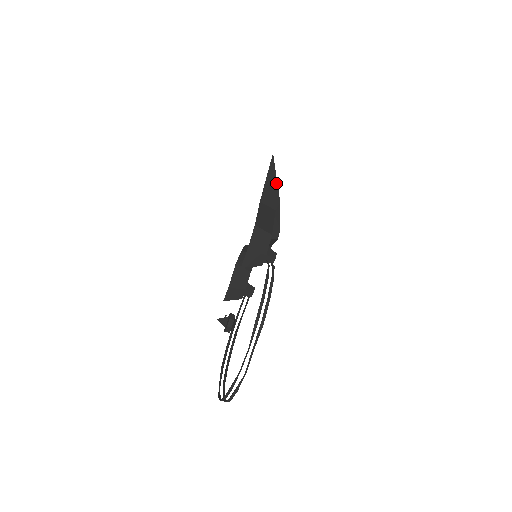
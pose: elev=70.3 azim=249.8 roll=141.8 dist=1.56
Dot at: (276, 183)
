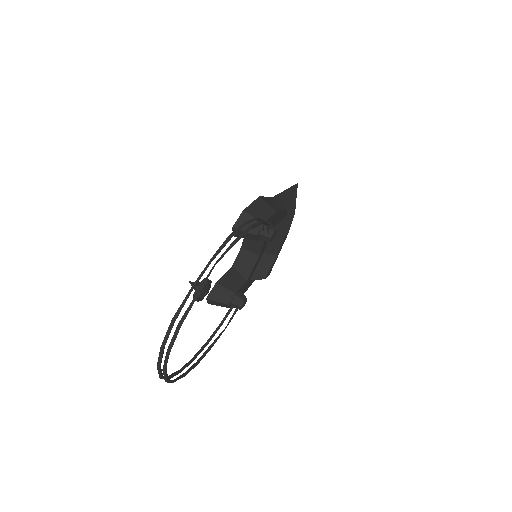
Dot at: (295, 200)
